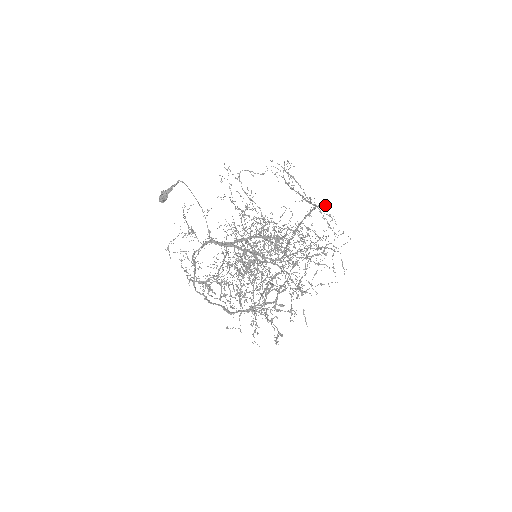
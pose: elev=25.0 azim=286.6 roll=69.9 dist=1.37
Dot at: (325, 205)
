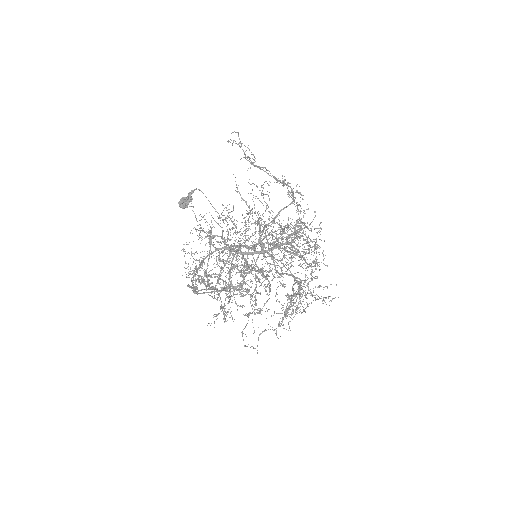
Dot at: (297, 184)
